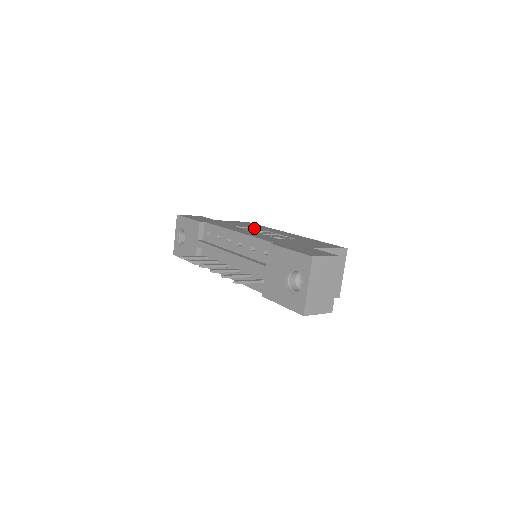
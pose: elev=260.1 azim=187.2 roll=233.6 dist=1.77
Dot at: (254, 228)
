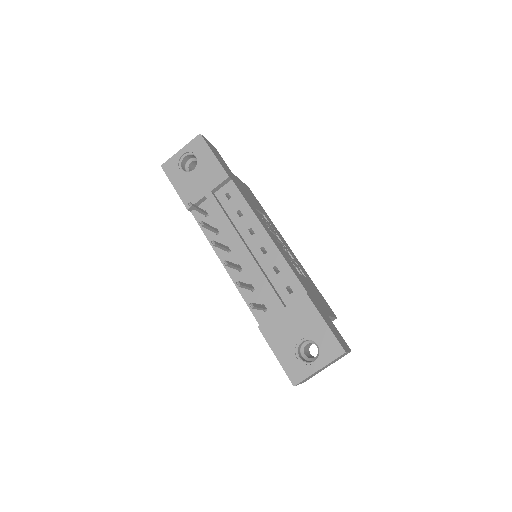
Dot at: (267, 221)
